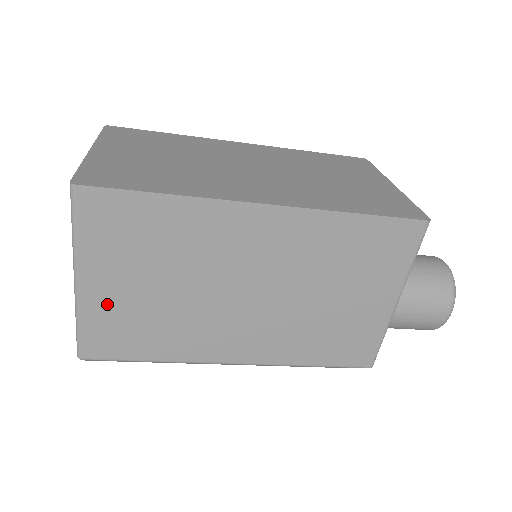
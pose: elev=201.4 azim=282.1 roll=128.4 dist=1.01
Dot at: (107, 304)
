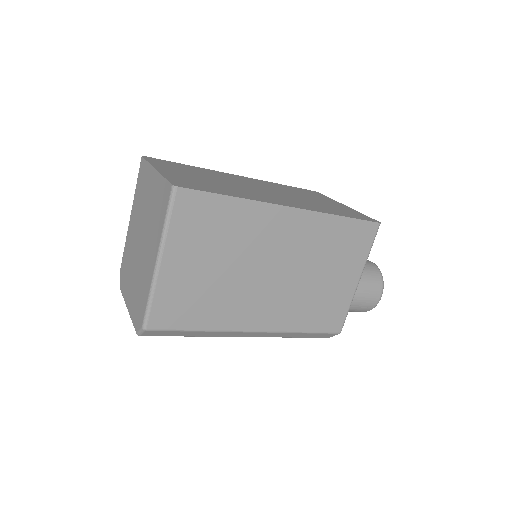
Dot at: (176, 281)
